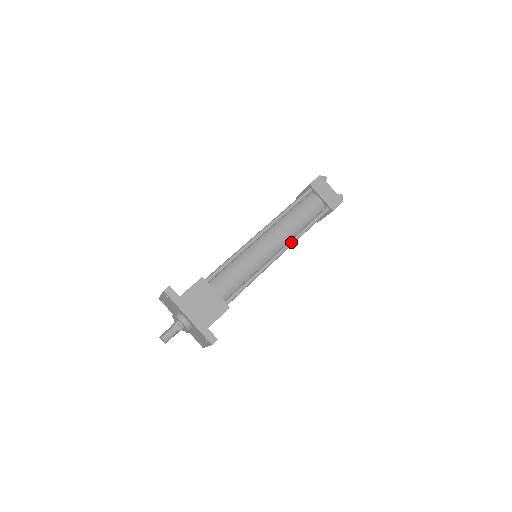
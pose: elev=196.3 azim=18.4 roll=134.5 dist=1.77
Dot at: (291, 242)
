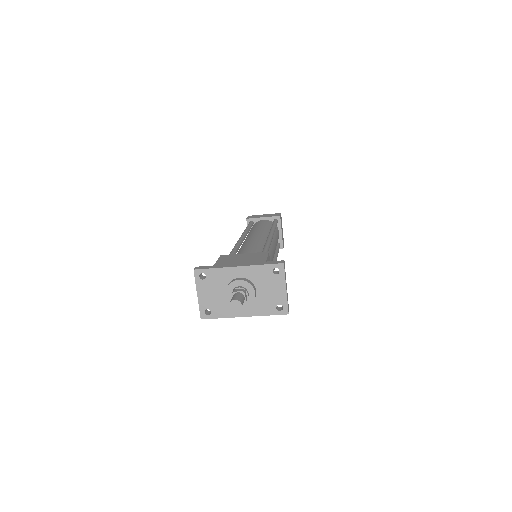
Dot at: (271, 230)
